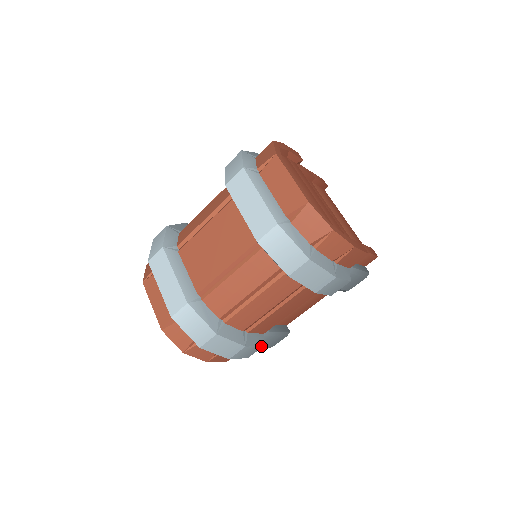
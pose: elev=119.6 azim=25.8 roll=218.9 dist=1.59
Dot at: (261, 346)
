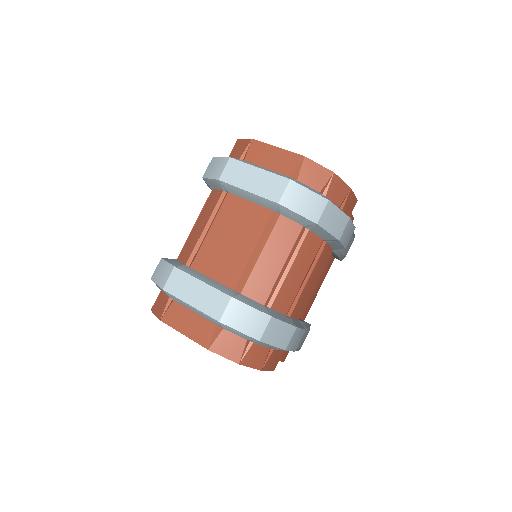
Dot at: (304, 330)
